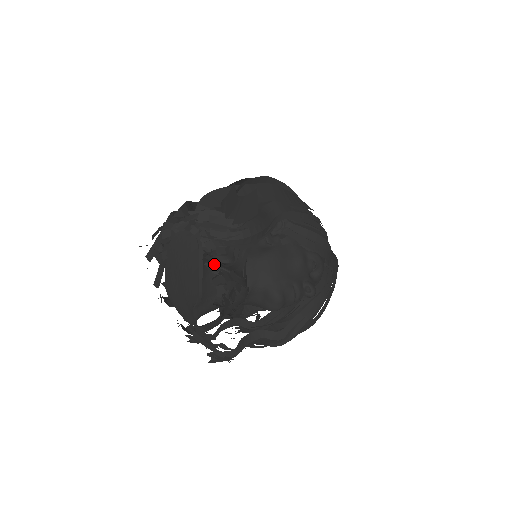
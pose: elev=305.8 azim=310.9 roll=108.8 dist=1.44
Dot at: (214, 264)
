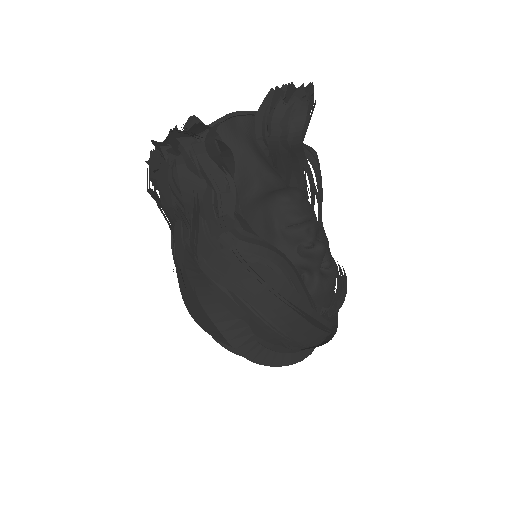
Dot at: occluded
